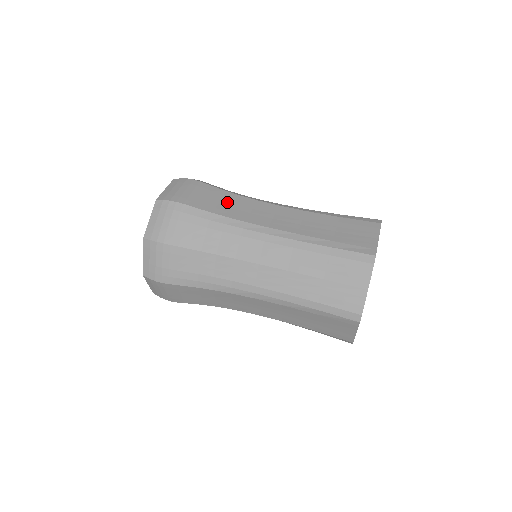
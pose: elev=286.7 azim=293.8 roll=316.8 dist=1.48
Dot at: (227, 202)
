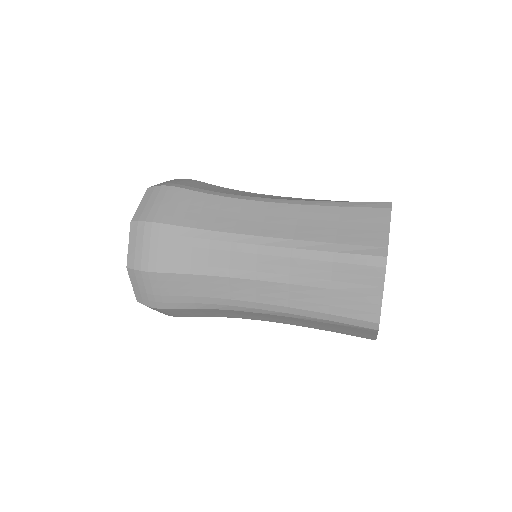
Dot at: (210, 209)
